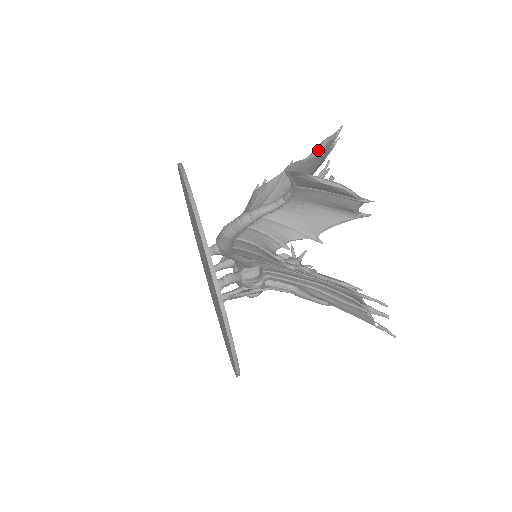
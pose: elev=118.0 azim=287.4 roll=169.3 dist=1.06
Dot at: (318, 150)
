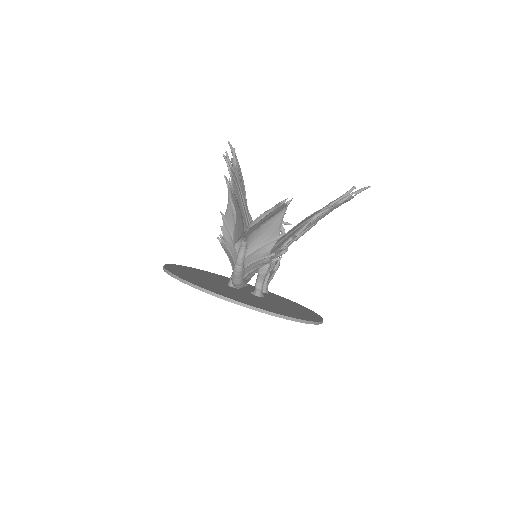
Dot at: (233, 210)
